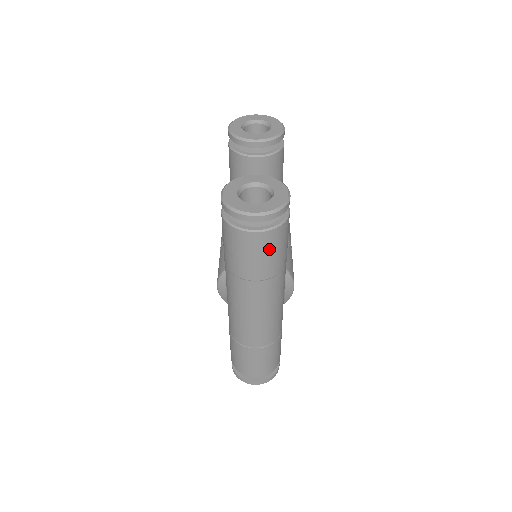
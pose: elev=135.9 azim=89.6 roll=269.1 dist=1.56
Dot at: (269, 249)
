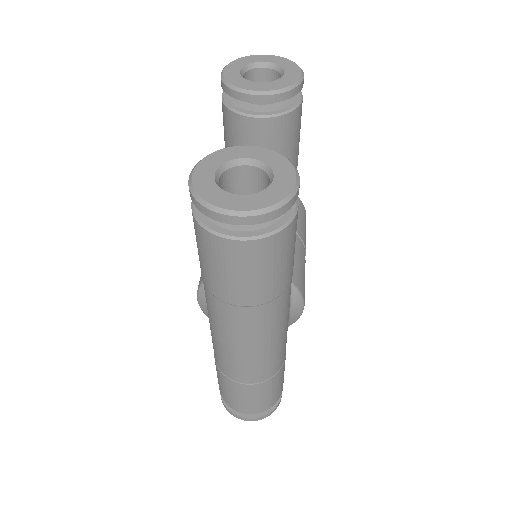
Dot at: (262, 265)
